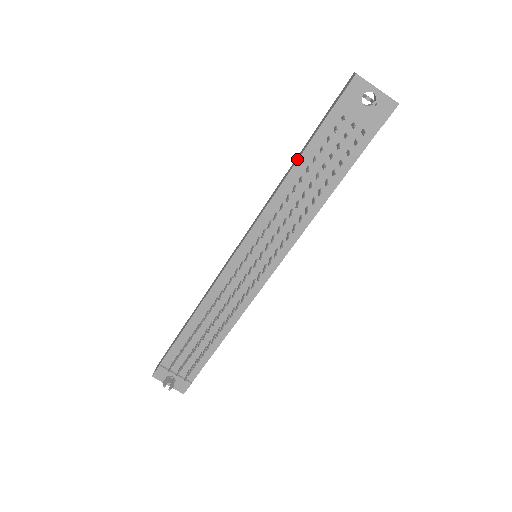
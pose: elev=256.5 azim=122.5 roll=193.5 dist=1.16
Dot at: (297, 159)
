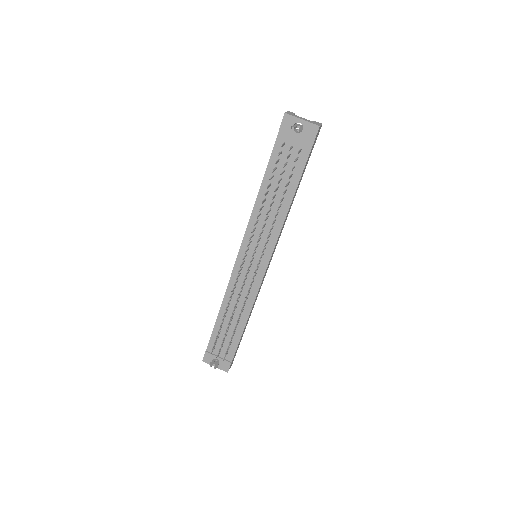
Dot at: (263, 179)
